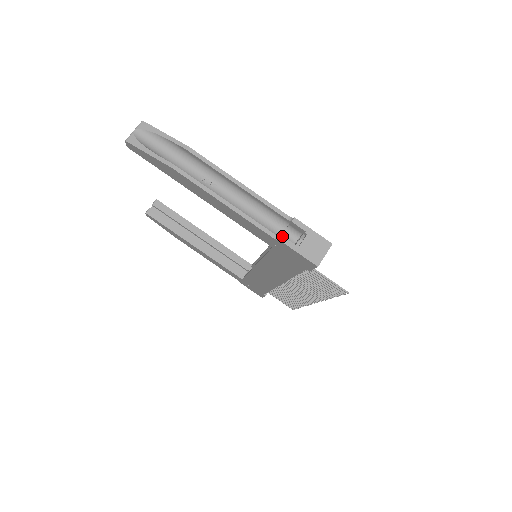
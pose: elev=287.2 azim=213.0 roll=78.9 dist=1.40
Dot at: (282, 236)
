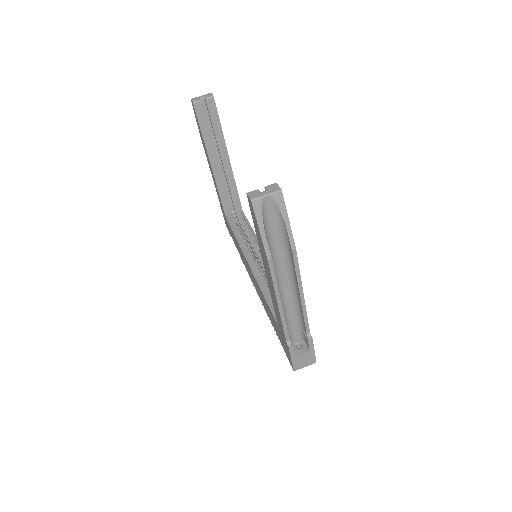
Dot at: occluded
